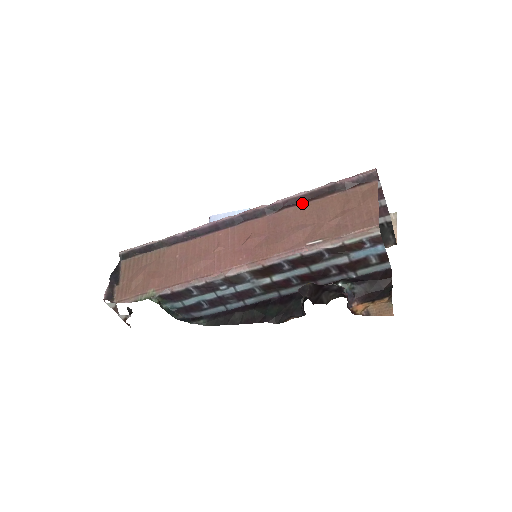
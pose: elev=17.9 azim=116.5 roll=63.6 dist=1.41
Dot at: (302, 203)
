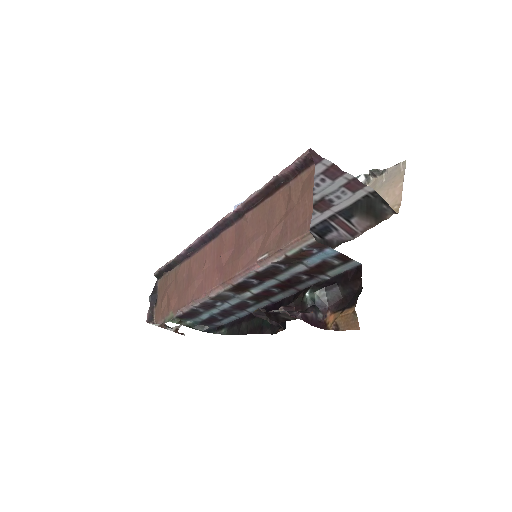
Dot at: (257, 205)
